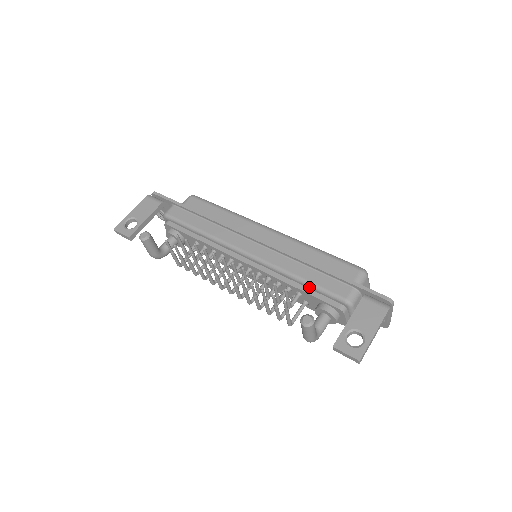
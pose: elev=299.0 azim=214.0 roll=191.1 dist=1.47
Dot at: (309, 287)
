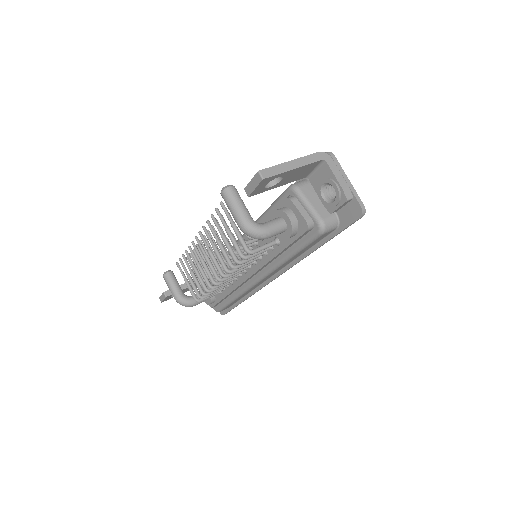
Dot at: (269, 212)
